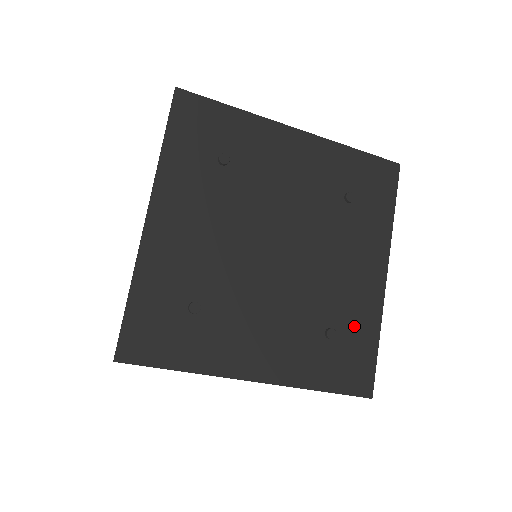
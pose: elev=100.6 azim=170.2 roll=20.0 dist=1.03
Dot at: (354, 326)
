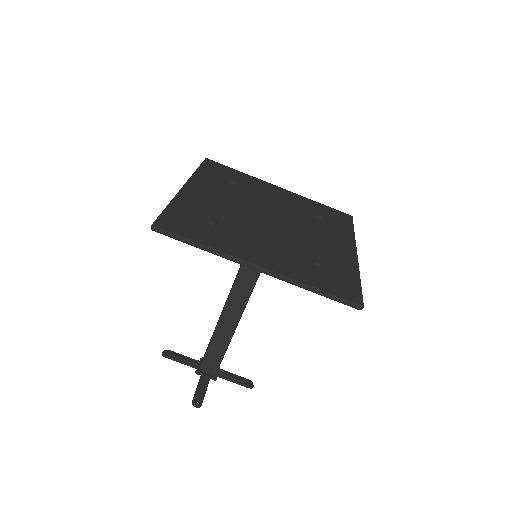
Dot at: (337, 266)
